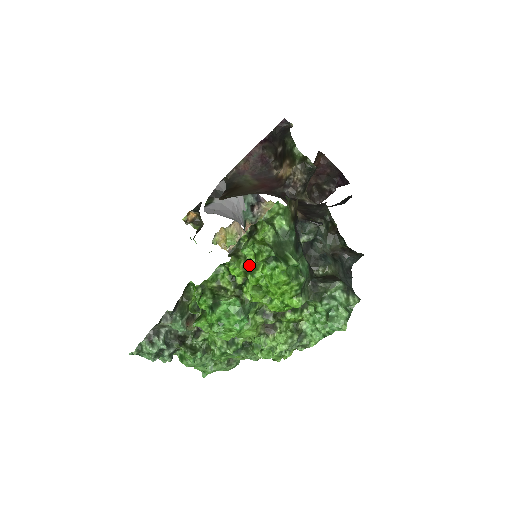
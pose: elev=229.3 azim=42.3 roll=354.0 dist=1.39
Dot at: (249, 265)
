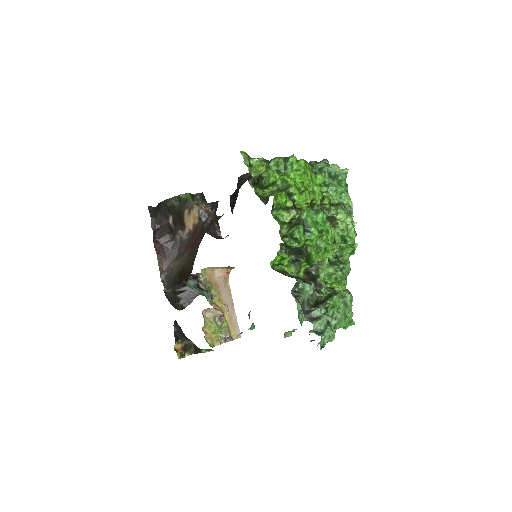
Dot at: (281, 188)
